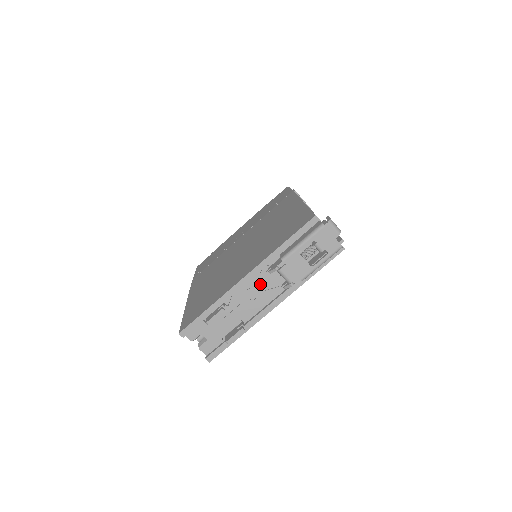
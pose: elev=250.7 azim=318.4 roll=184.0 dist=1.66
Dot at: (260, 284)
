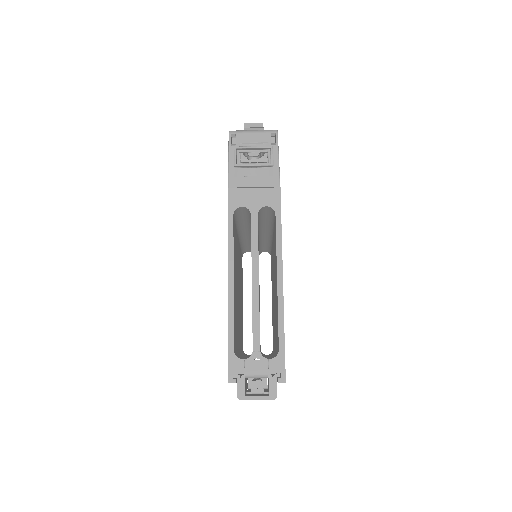
Dot at: occluded
